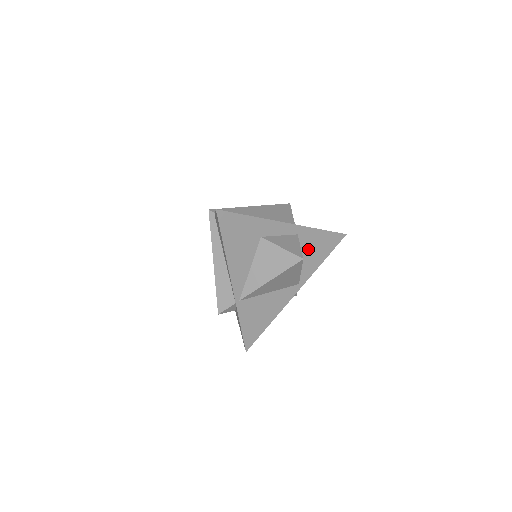
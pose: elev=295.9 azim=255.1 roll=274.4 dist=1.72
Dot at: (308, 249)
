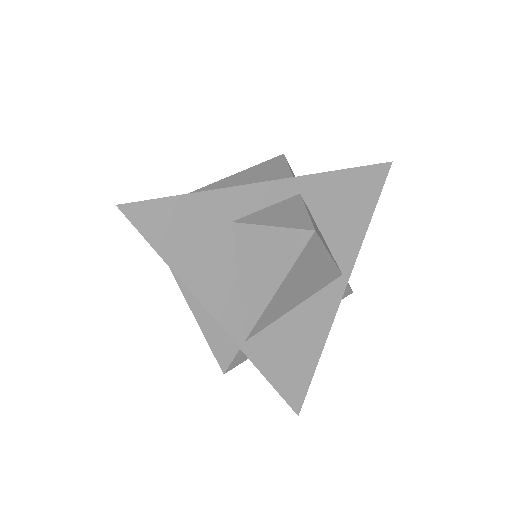
Dot at: (332, 211)
